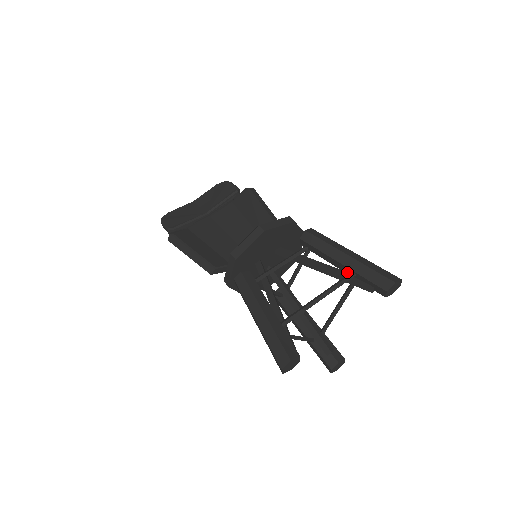
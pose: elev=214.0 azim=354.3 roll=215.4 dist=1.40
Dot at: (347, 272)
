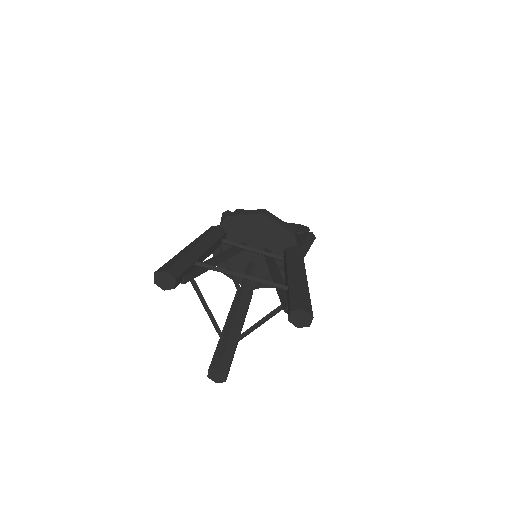
Dot at: occluded
